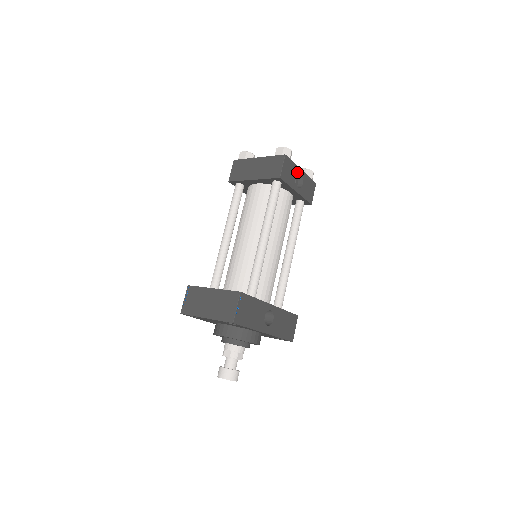
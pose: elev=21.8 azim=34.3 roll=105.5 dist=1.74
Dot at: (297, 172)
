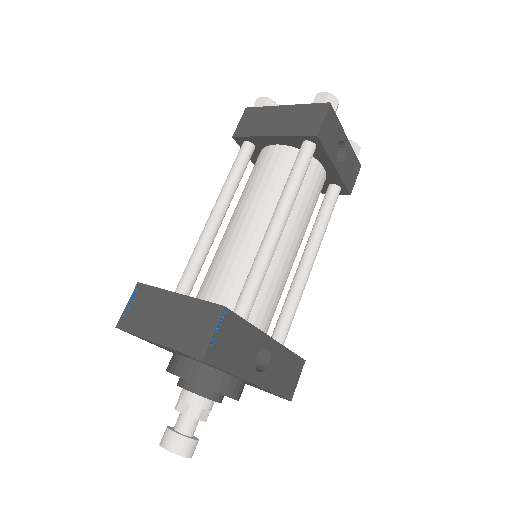
Dot at: (341, 138)
